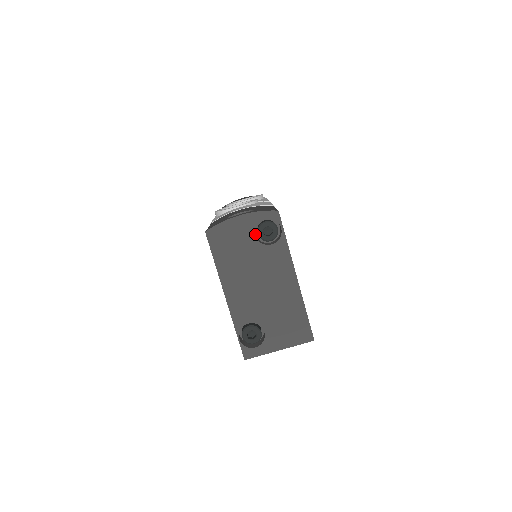
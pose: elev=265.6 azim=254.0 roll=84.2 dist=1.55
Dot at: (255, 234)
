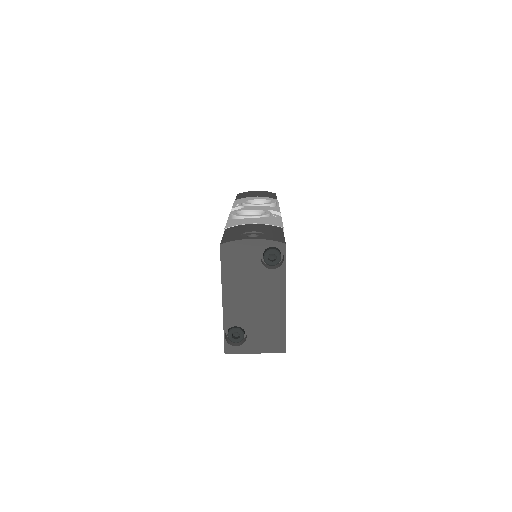
Dot at: (261, 255)
